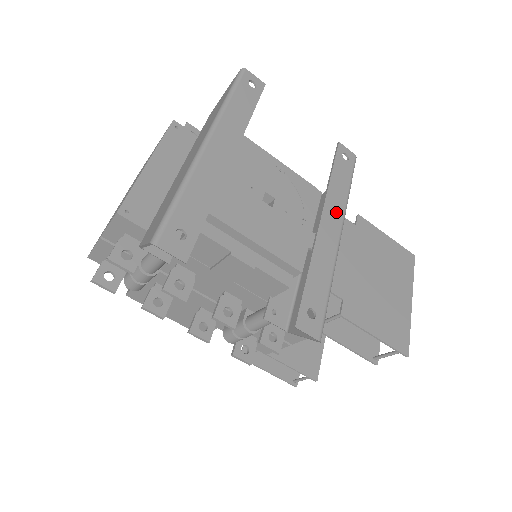
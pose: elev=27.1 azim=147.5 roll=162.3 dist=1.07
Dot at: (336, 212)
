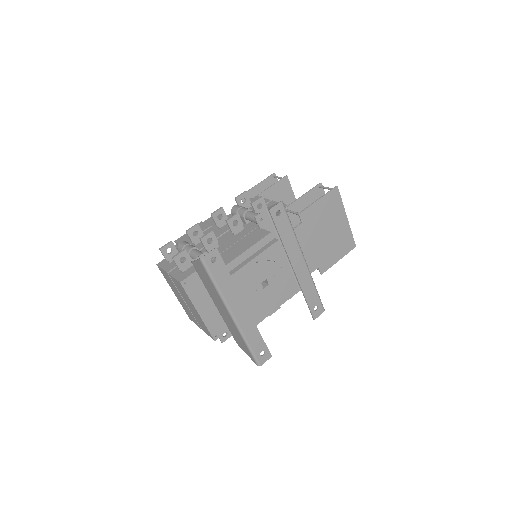
Dot at: (296, 254)
